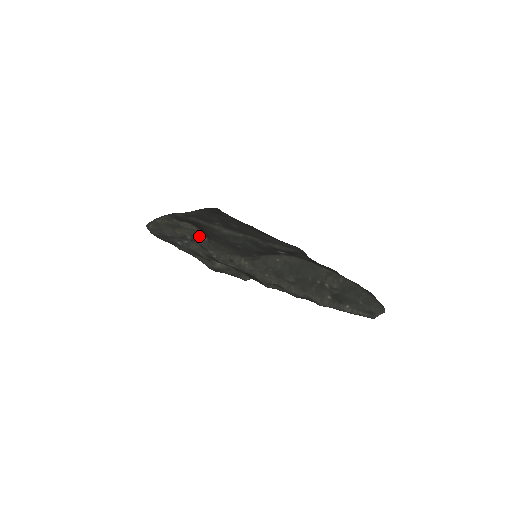
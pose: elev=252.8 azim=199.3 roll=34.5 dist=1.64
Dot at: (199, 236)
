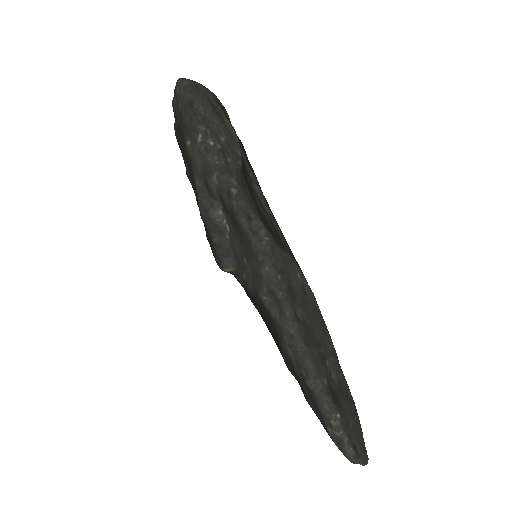
Dot at: (236, 151)
